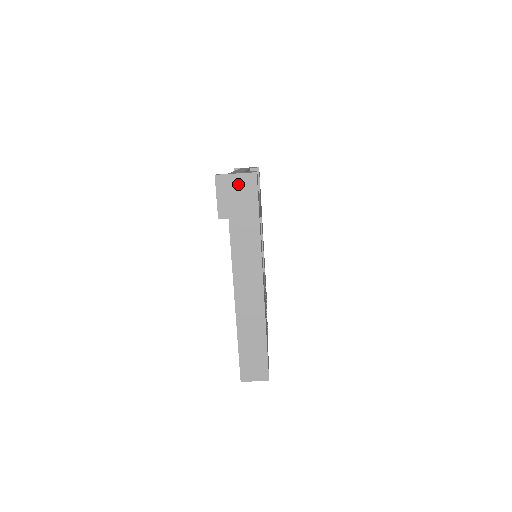
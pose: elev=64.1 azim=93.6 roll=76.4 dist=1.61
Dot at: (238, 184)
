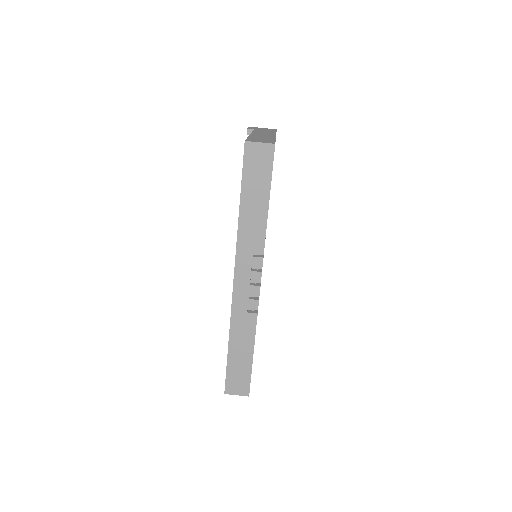
Dot at: occluded
